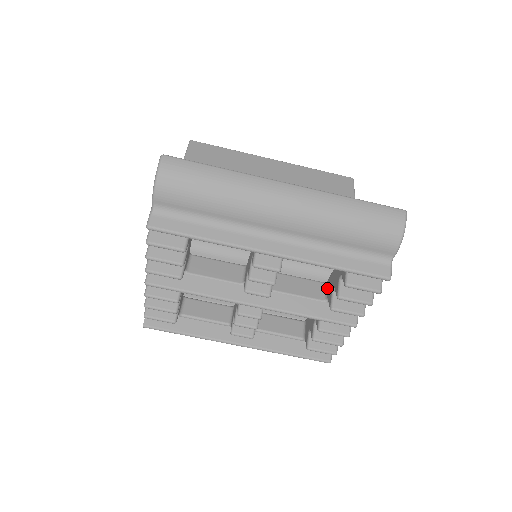
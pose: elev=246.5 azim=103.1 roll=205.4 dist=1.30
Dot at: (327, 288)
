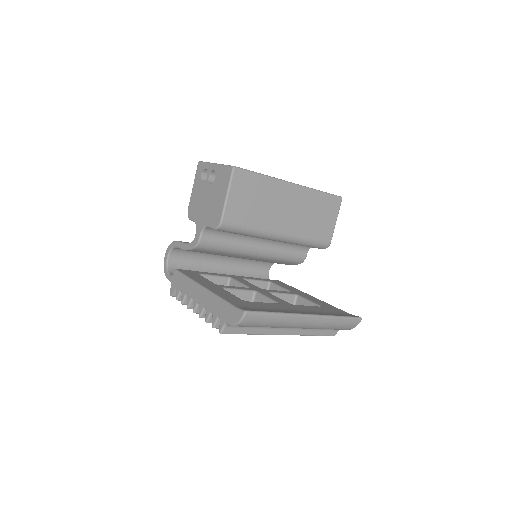
Dot at: (297, 303)
